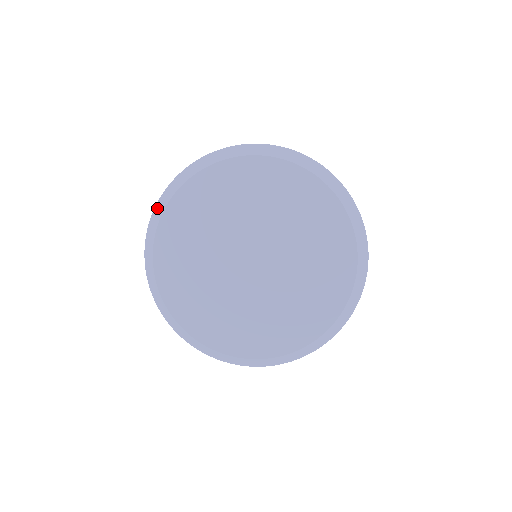
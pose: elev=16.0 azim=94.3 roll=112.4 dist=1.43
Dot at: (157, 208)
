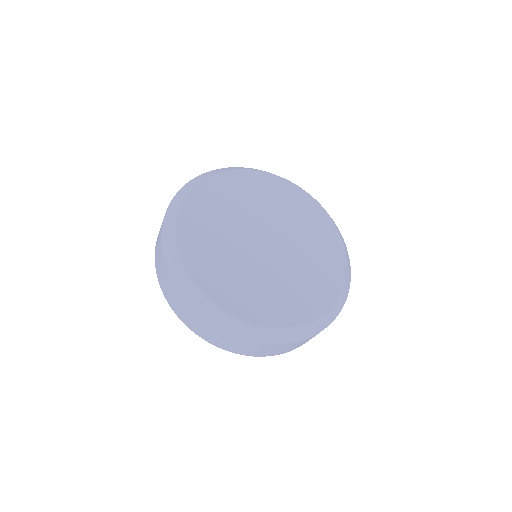
Dot at: (191, 182)
